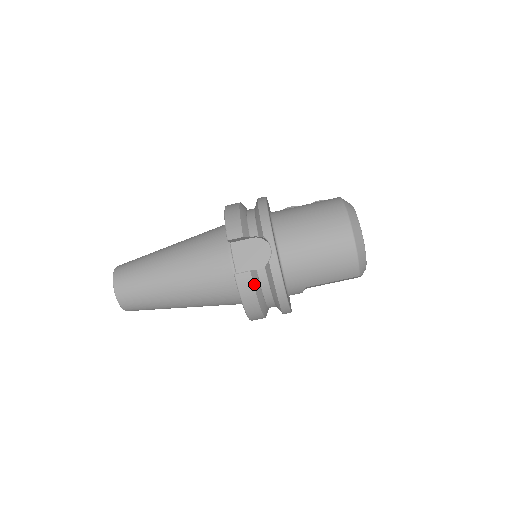
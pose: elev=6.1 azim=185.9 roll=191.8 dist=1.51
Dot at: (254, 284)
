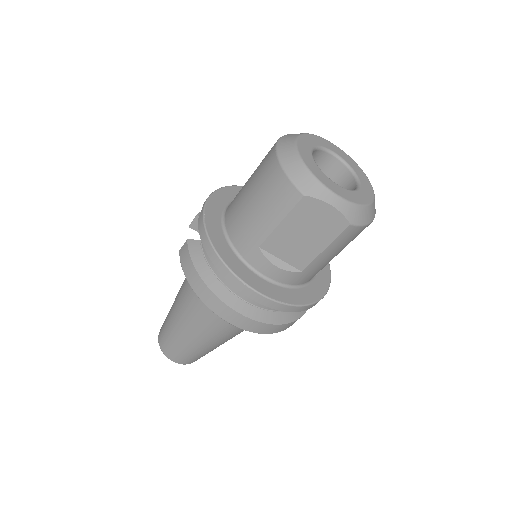
Dot at: (191, 252)
